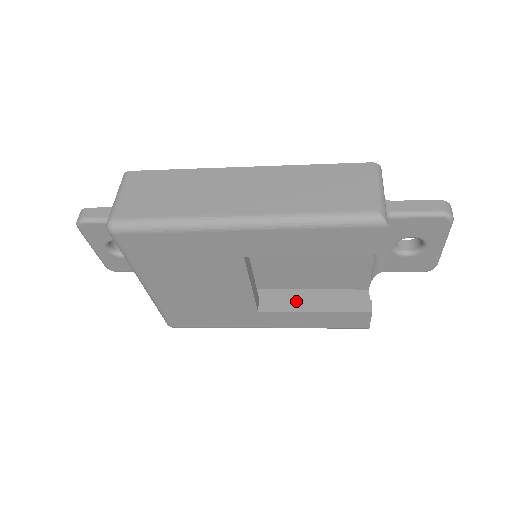
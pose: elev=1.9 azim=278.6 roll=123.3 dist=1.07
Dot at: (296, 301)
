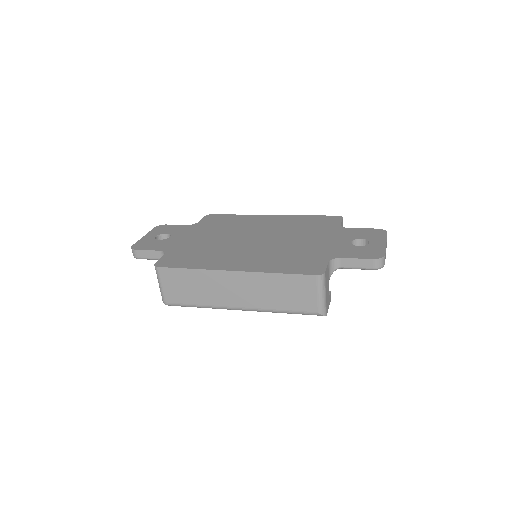
Dot at: occluded
